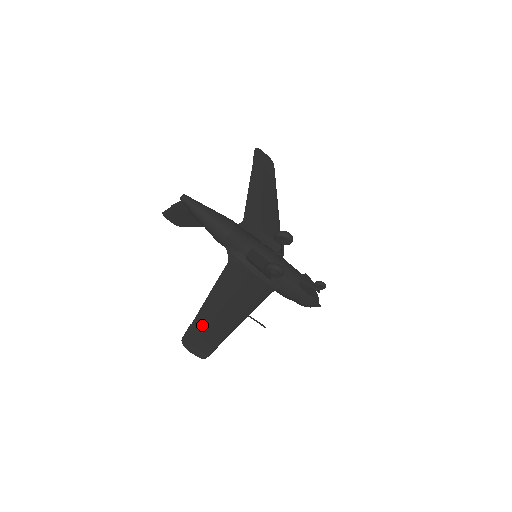
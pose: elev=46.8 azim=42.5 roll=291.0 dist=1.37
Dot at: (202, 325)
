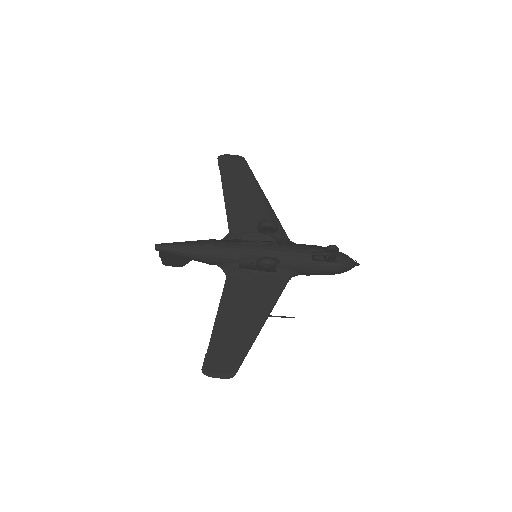
Dot at: (218, 348)
